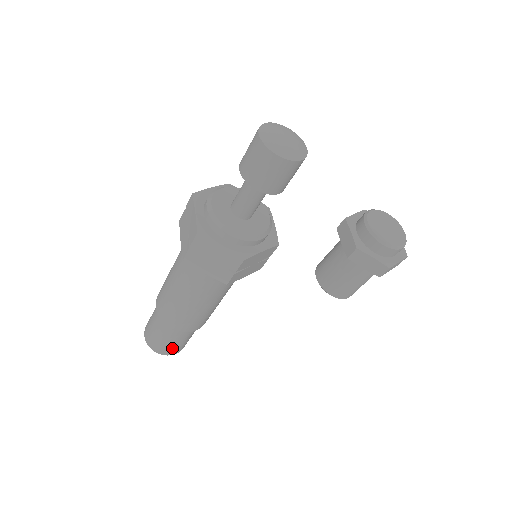
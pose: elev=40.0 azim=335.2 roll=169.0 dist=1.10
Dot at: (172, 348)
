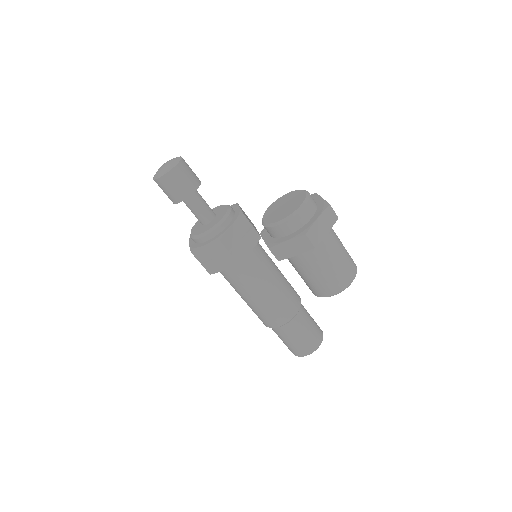
Dot at: (290, 347)
